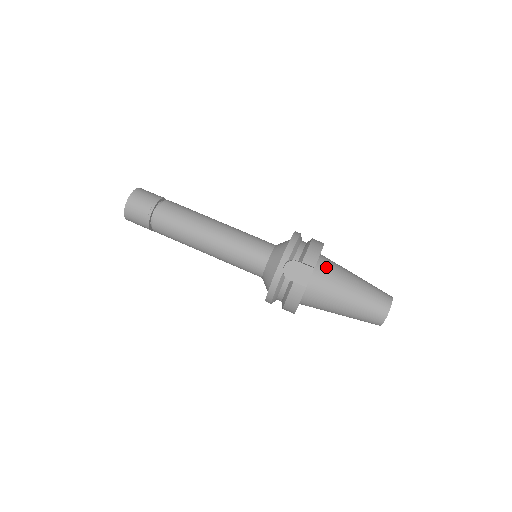
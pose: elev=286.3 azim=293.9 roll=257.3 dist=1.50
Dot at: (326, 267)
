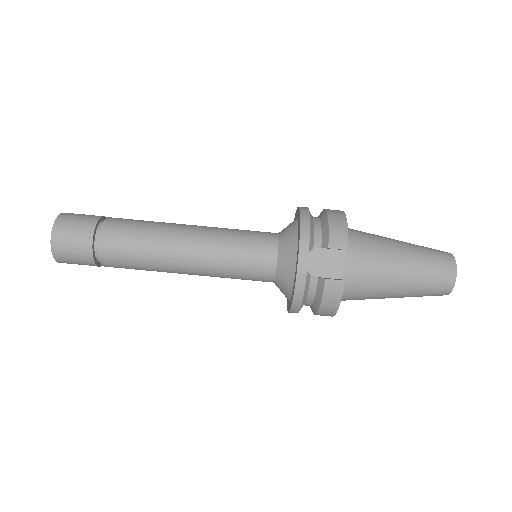
Dot at: (358, 243)
